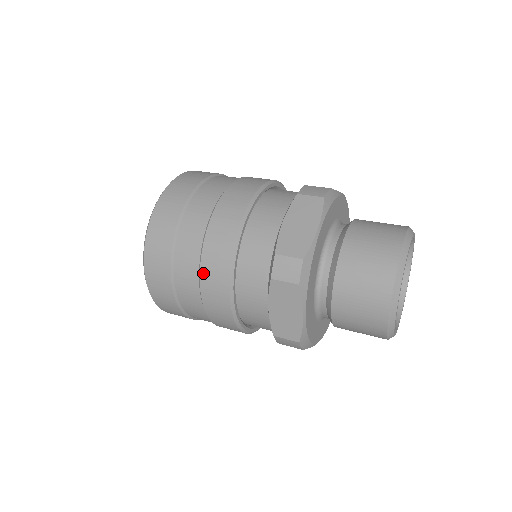
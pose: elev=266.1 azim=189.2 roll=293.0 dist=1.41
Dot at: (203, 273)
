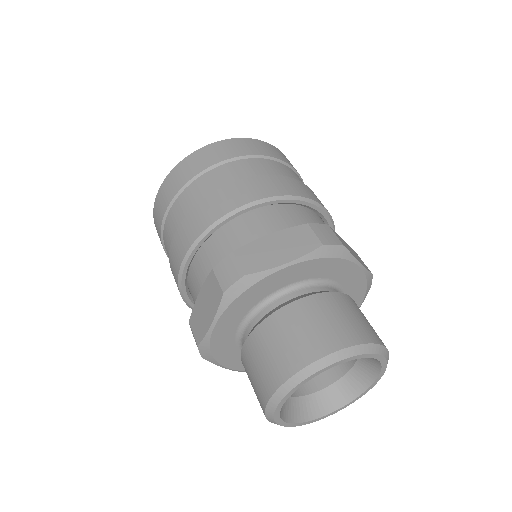
Dot at: (184, 222)
